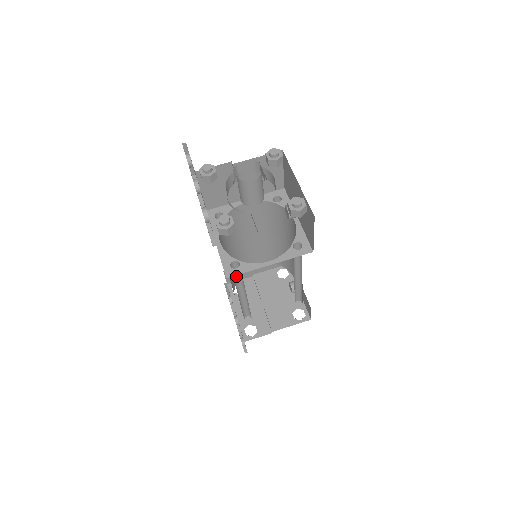
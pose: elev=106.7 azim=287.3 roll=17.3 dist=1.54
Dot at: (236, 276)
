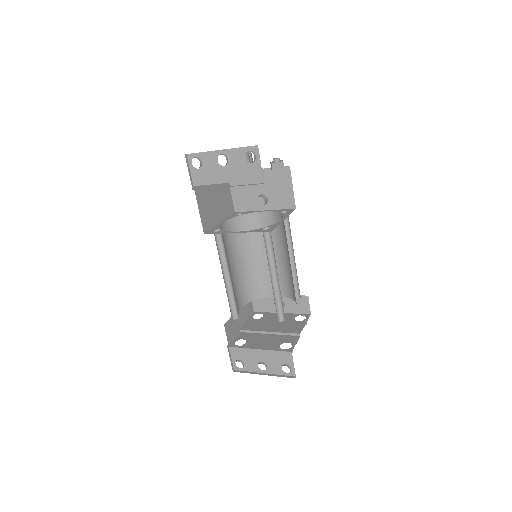
Dot at: (266, 252)
